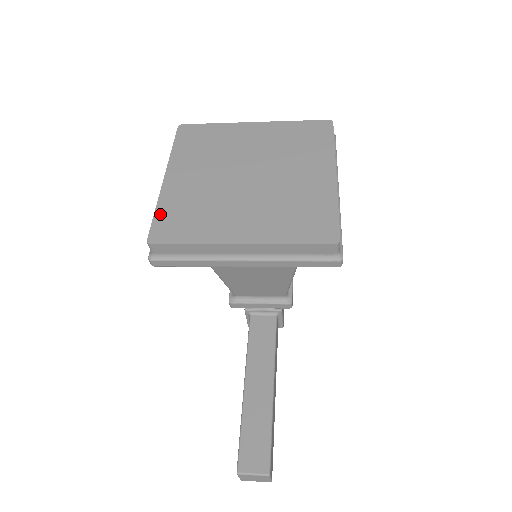
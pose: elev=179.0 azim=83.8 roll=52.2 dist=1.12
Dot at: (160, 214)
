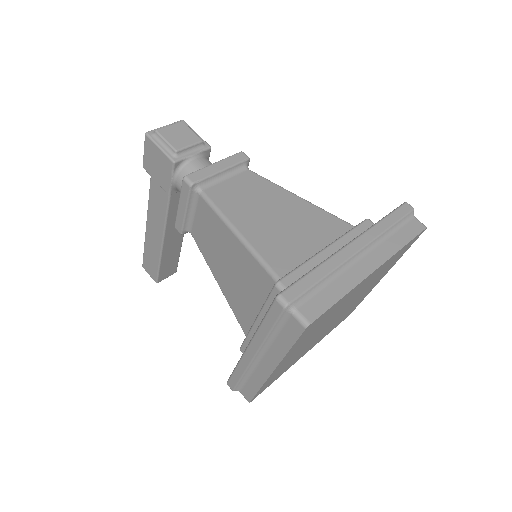
Dot at: occluded
